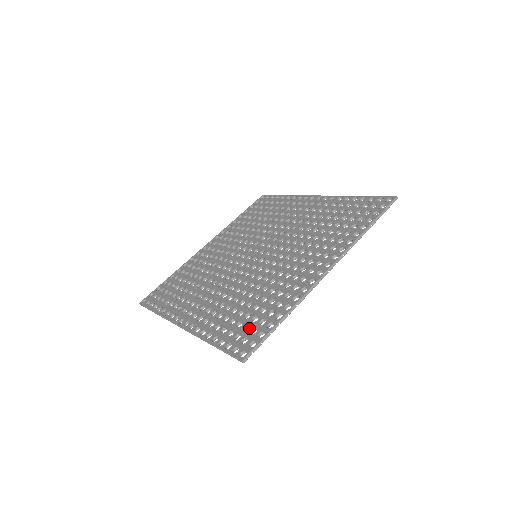
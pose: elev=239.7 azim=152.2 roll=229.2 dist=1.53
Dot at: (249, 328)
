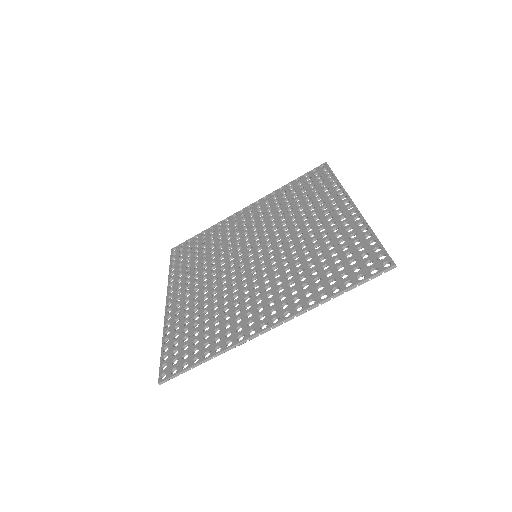
Dot at: (356, 259)
